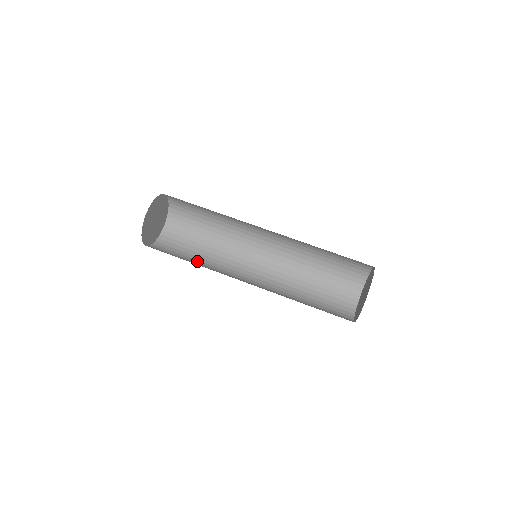
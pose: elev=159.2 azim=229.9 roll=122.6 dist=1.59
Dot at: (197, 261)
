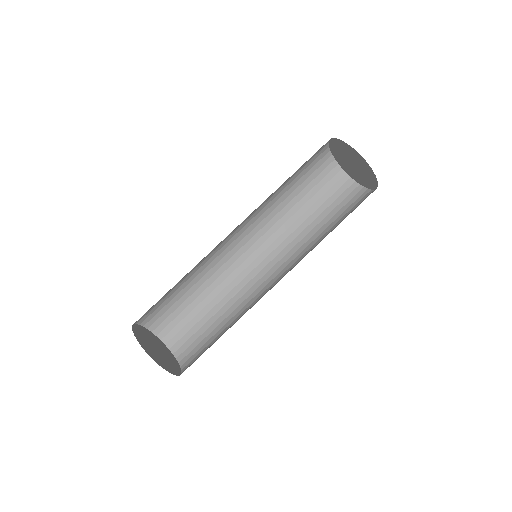
Dot at: (194, 289)
